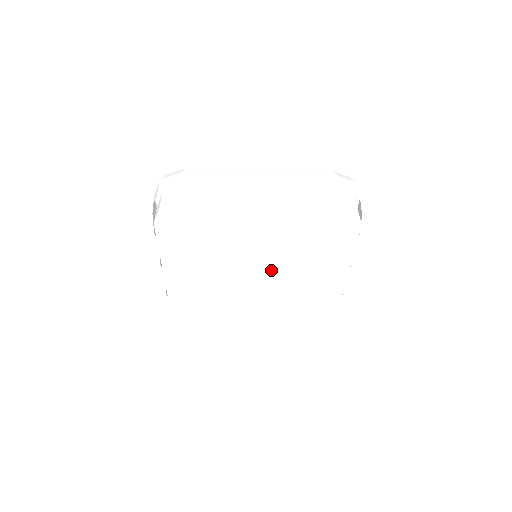
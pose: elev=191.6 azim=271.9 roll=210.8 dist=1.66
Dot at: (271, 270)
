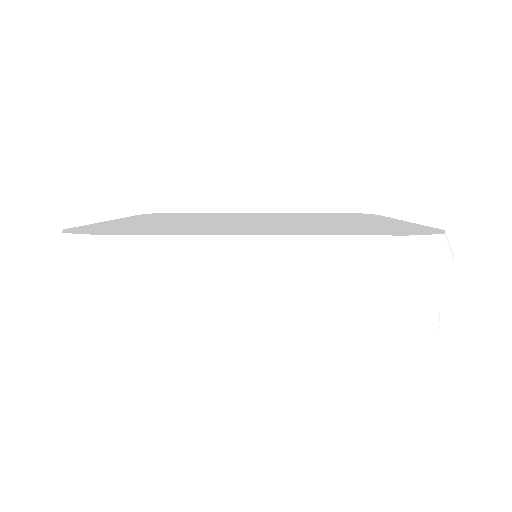
Dot at: occluded
